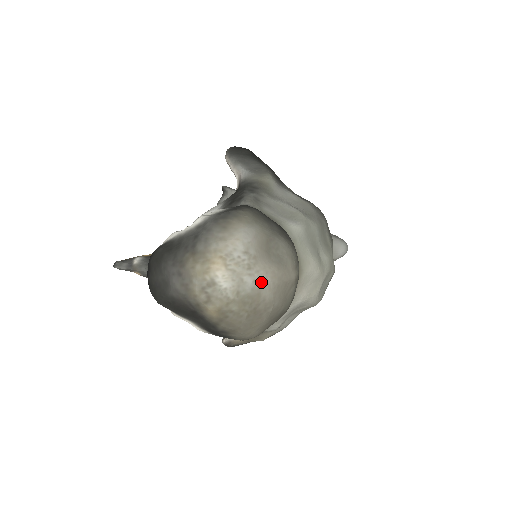
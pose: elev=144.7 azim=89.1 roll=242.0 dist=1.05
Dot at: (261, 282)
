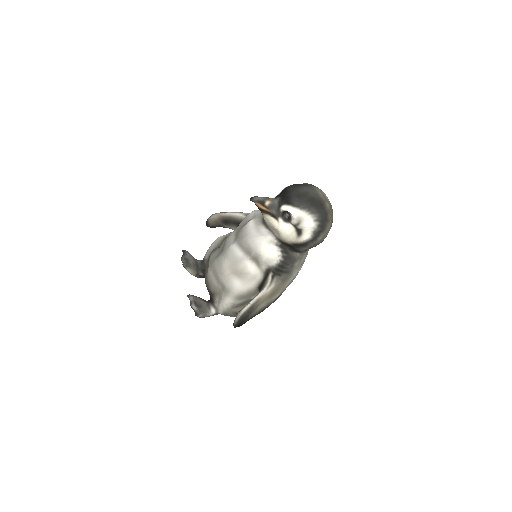
Dot at: occluded
